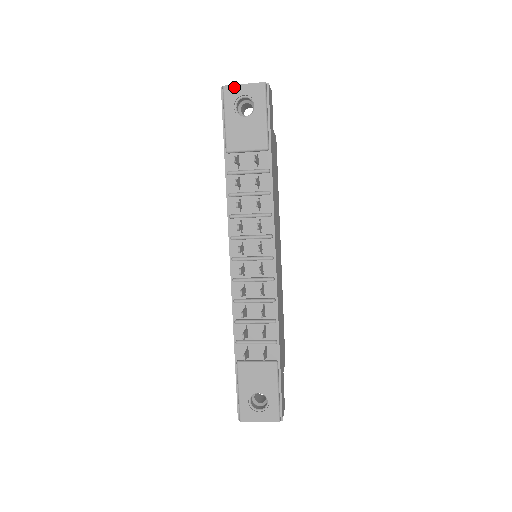
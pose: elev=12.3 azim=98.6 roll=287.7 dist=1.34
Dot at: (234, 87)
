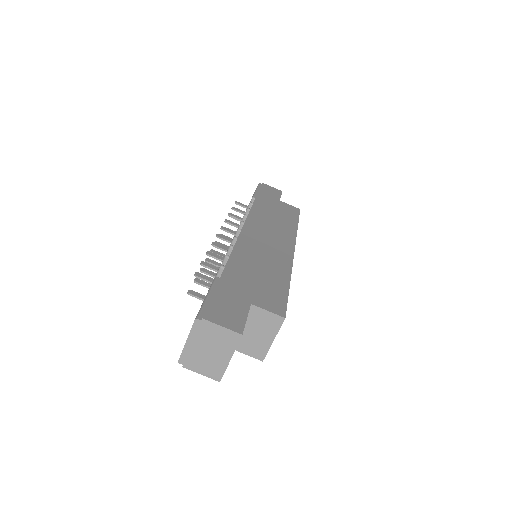
Dot at: occluded
